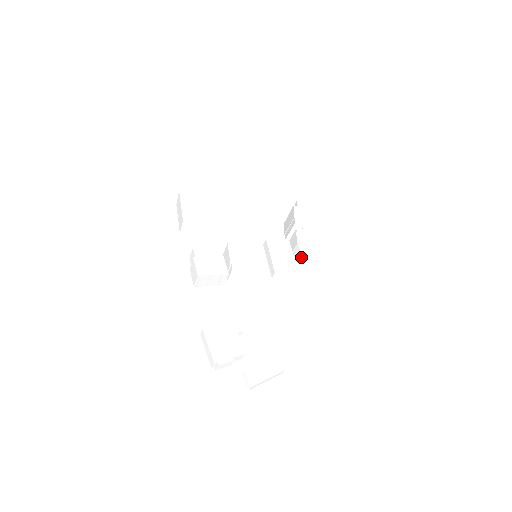
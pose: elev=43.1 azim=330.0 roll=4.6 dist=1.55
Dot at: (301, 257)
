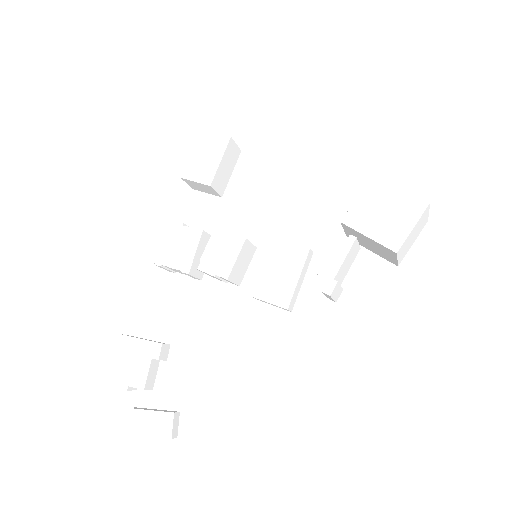
Dot at: occluded
